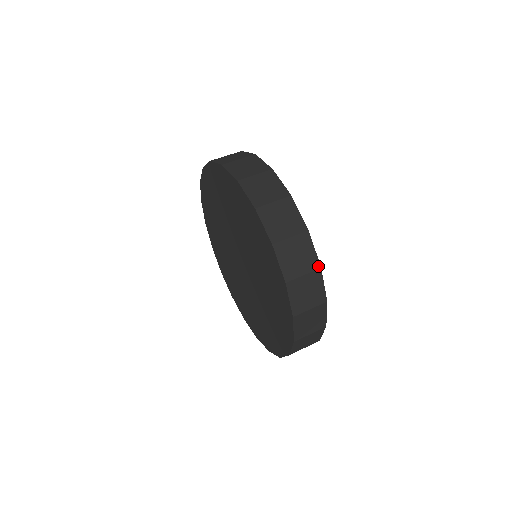
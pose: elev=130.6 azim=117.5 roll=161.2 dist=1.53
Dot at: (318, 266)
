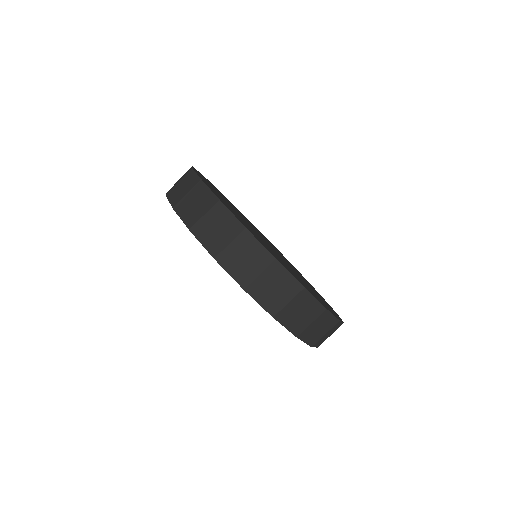
Dot at: (300, 287)
